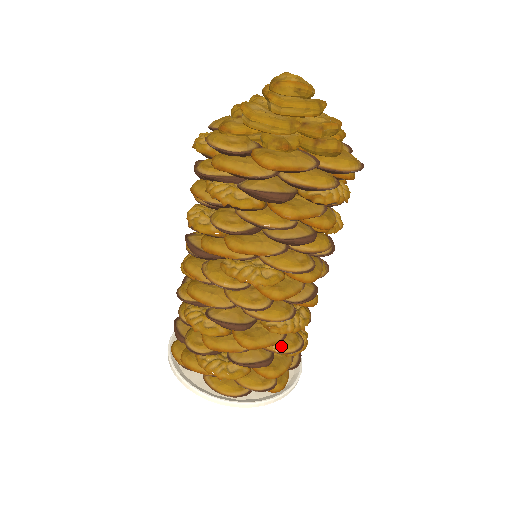
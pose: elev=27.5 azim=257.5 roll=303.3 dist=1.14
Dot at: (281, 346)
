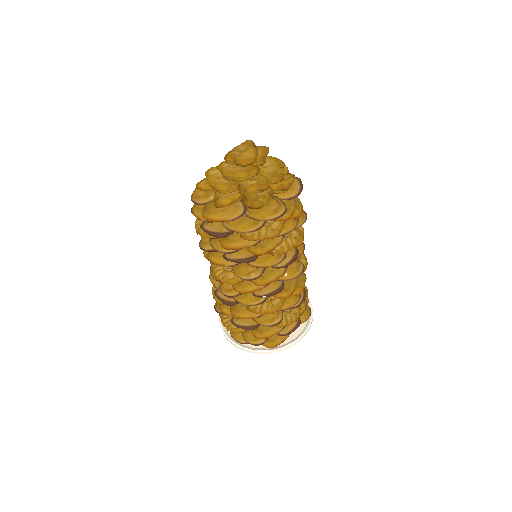
Dot at: (261, 320)
